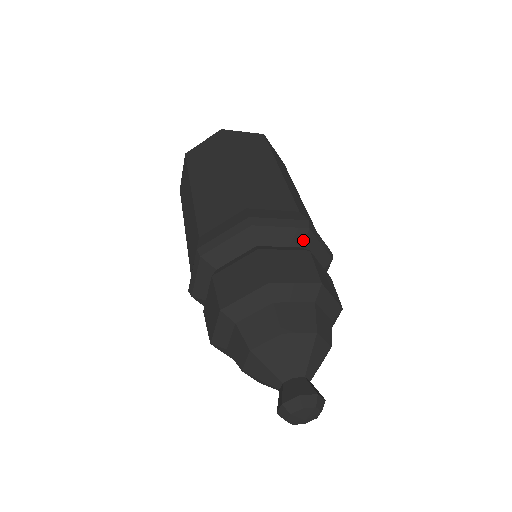
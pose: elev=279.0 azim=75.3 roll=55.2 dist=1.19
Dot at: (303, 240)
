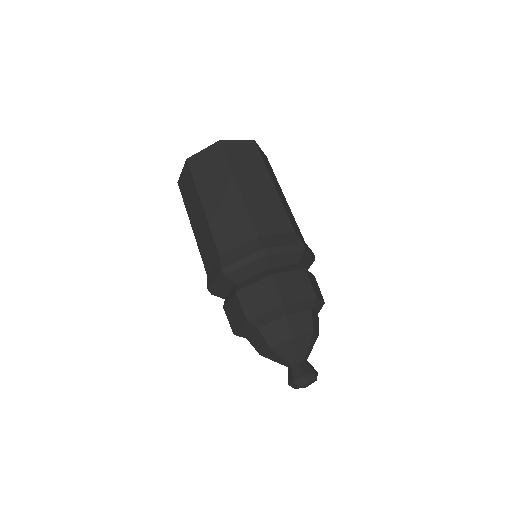
Dot at: (266, 264)
